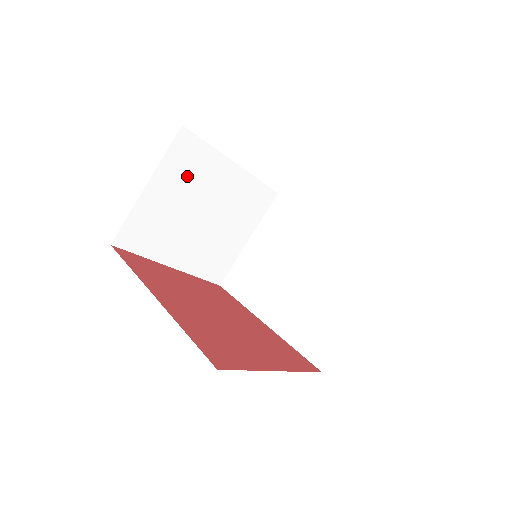
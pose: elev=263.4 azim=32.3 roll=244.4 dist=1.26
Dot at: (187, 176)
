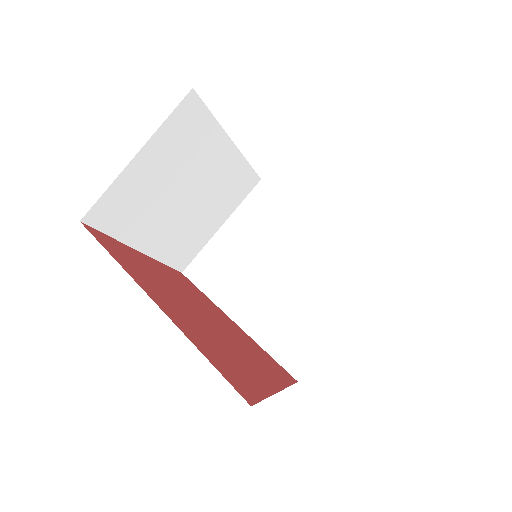
Dot at: (182, 149)
